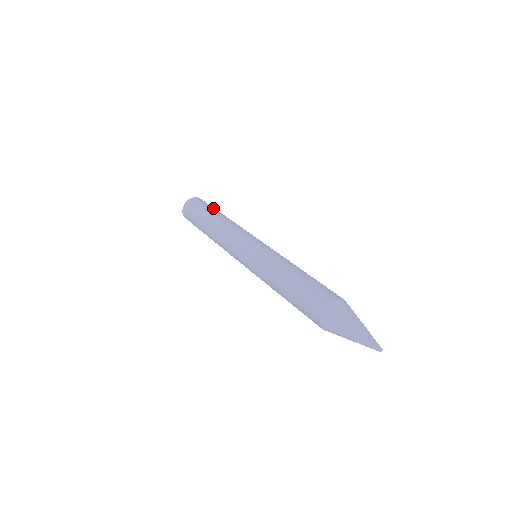
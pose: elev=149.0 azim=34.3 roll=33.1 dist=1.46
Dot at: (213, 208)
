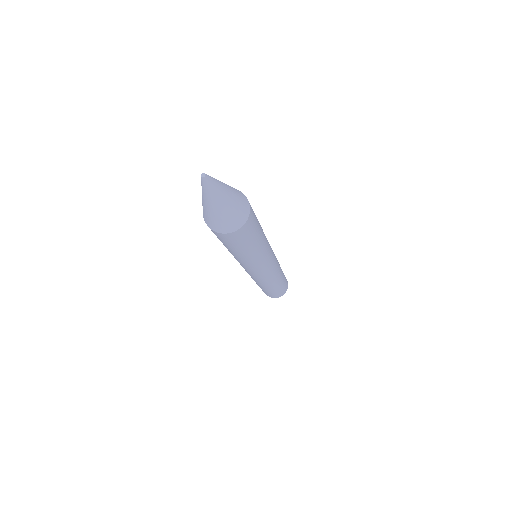
Dot at: occluded
